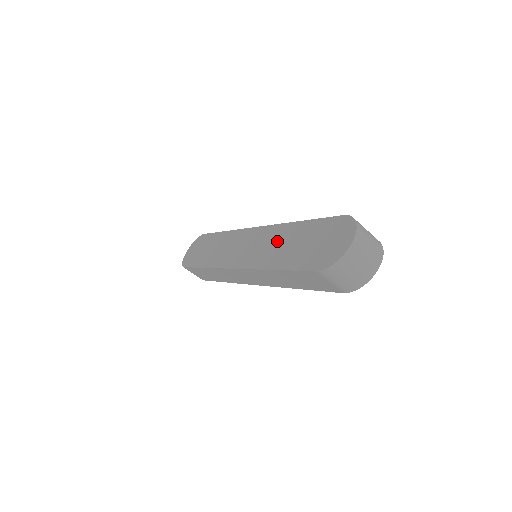
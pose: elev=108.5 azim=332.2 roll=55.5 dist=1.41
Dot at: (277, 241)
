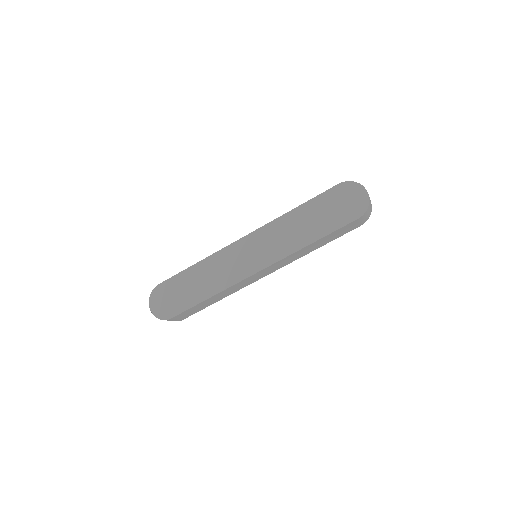
Dot at: (290, 228)
